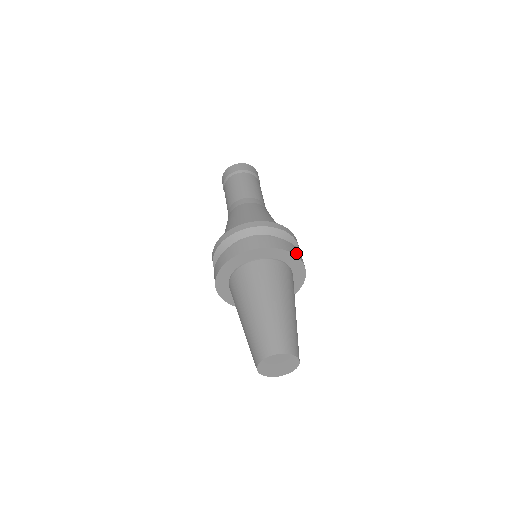
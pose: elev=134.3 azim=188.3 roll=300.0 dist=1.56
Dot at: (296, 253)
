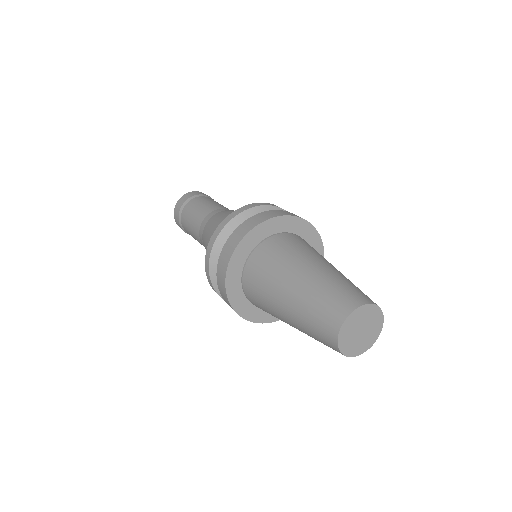
Dot at: (297, 216)
